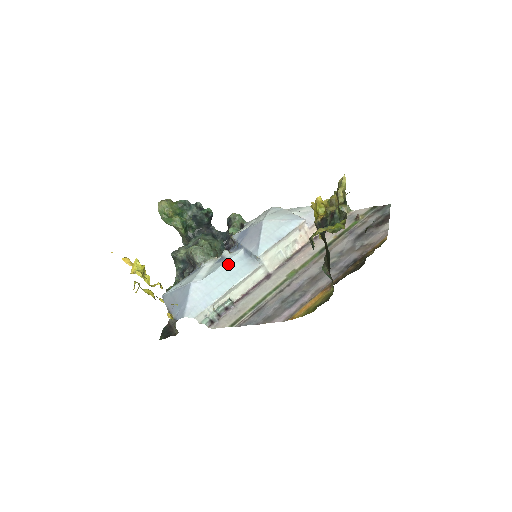
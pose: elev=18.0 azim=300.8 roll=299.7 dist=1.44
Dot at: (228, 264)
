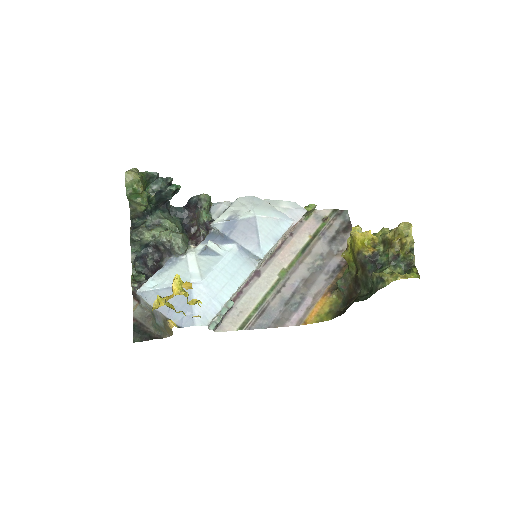
Dot at: (226, 262)
